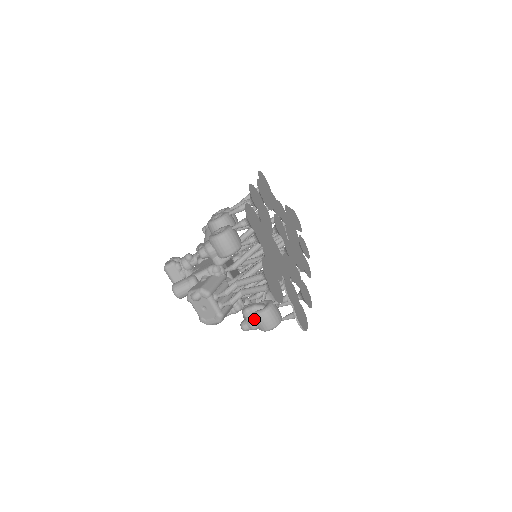
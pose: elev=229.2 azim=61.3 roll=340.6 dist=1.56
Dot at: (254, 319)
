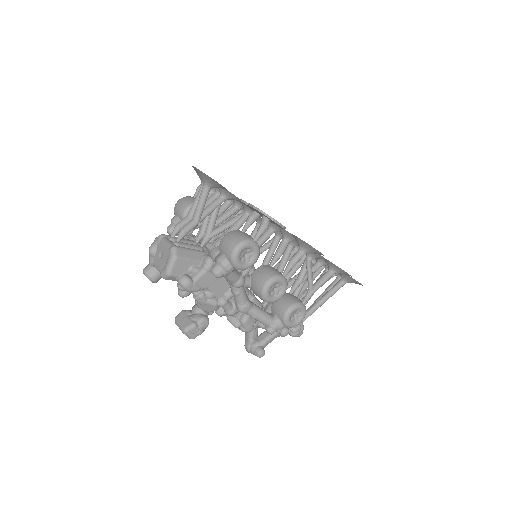
Dot at: (220, 252)
